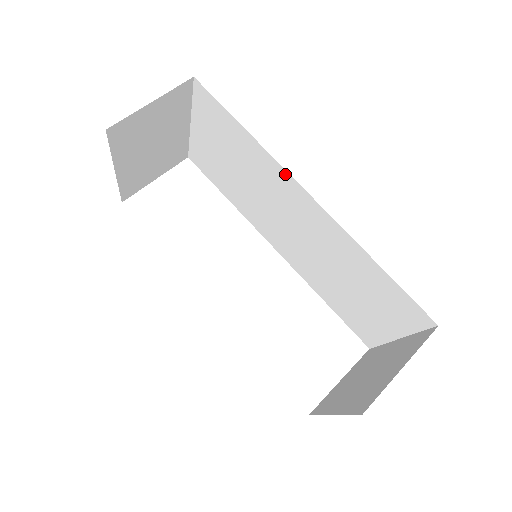
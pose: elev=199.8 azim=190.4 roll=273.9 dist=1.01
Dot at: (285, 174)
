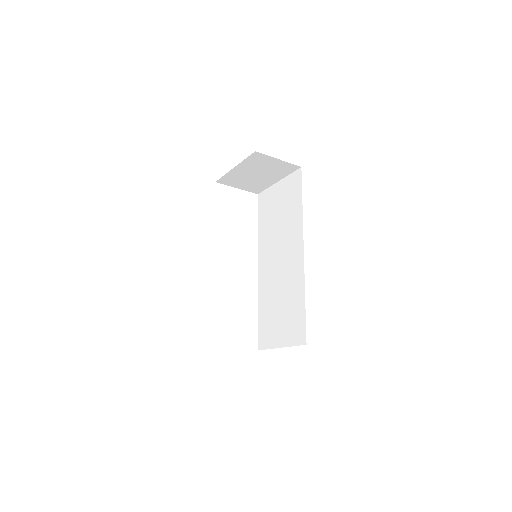
Dot at: (301, 234)
